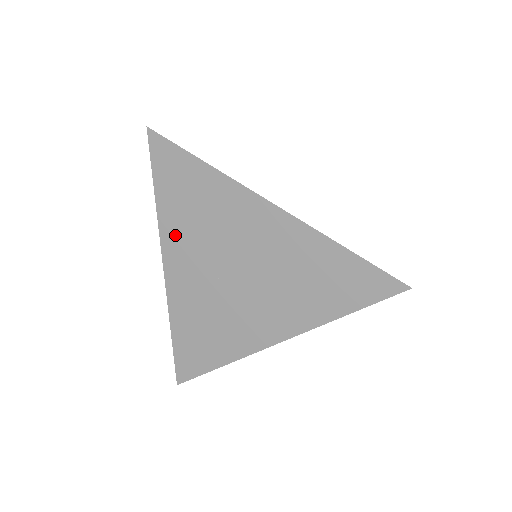
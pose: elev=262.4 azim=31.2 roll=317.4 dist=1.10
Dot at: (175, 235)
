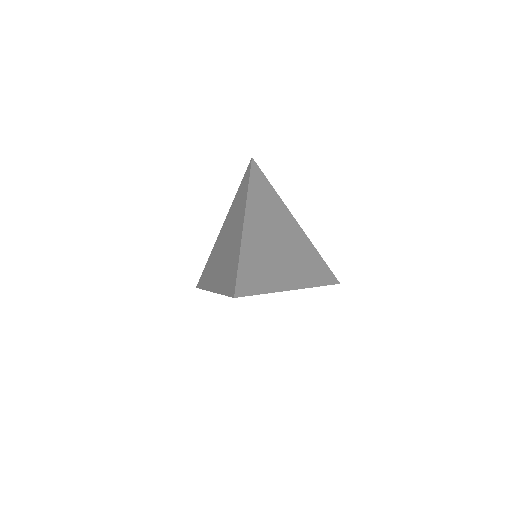
Dot at: occluded
